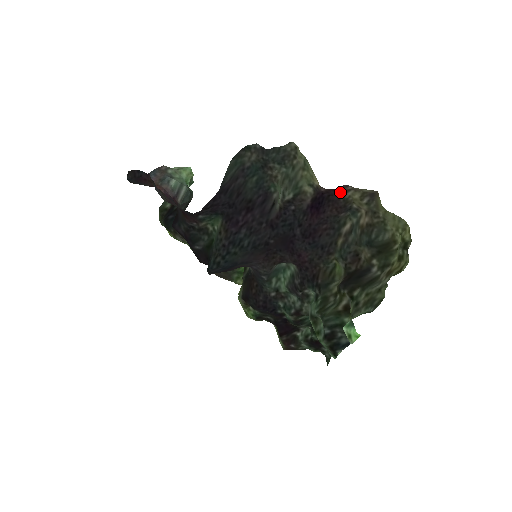
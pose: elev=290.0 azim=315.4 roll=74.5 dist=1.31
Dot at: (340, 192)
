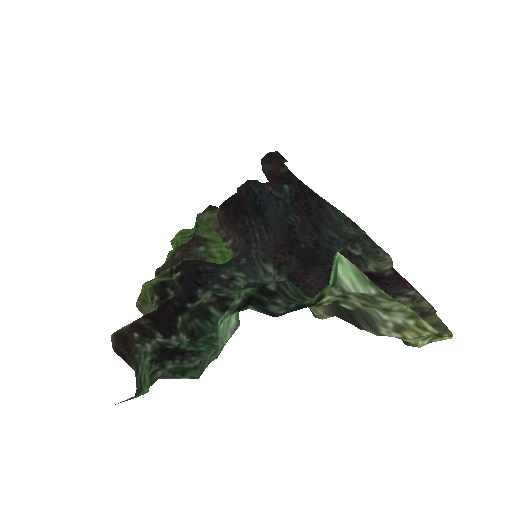
Dot at: (398, 288)
